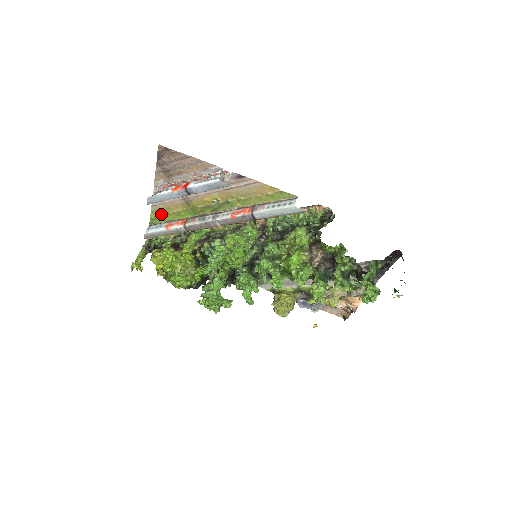
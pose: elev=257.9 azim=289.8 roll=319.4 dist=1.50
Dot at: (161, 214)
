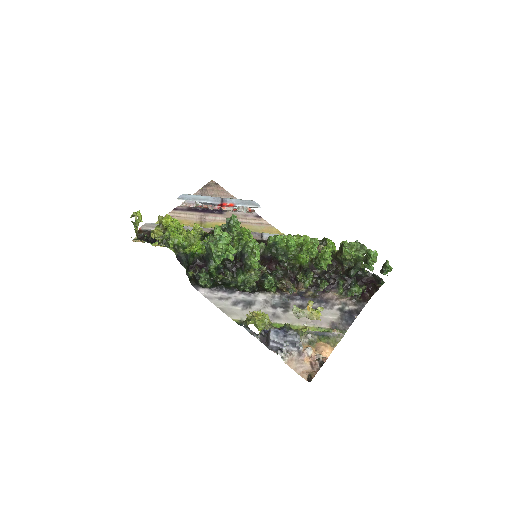
Dot at: occluded
